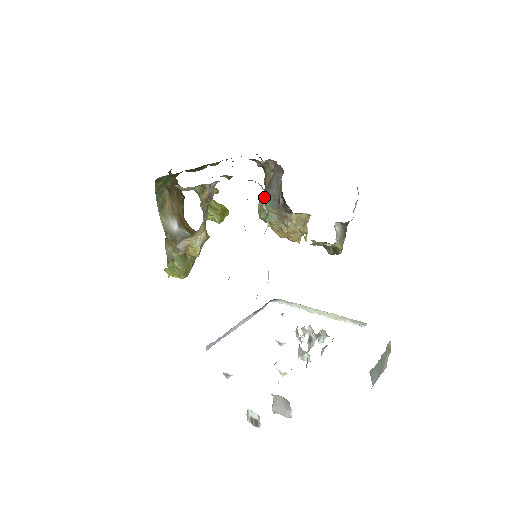
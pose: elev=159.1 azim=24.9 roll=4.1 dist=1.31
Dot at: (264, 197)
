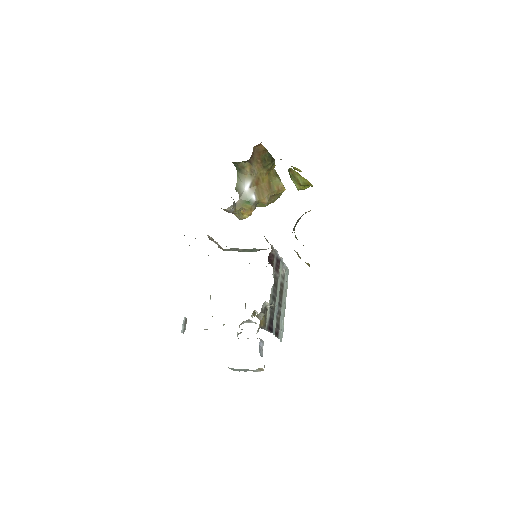
Dot at: occluded
